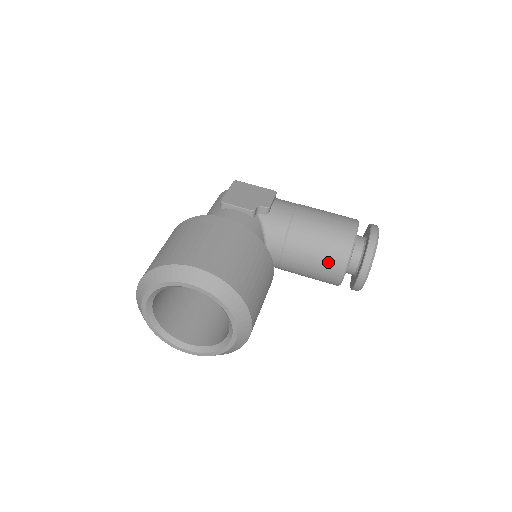
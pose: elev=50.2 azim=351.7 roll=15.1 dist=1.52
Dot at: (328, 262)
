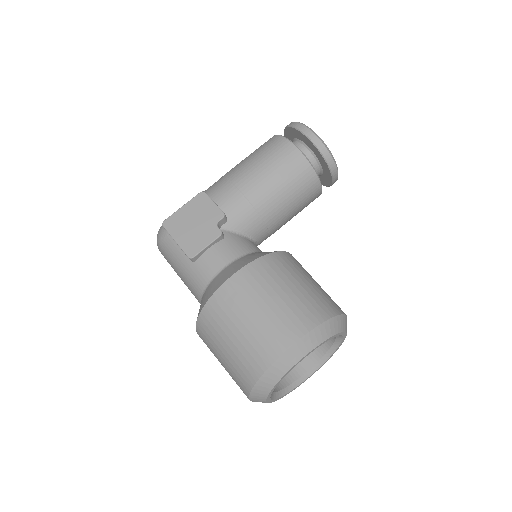
Dot at: (305, 196)
